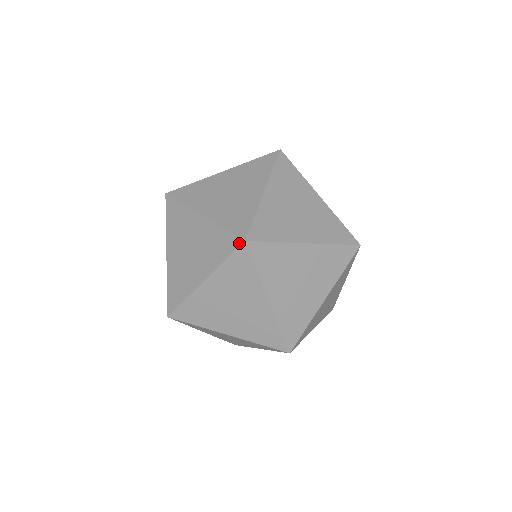
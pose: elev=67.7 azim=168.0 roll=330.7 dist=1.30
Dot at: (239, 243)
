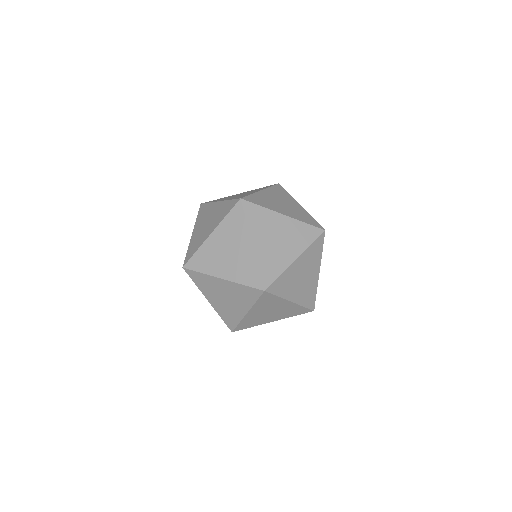
Dot at: (240, 203)
